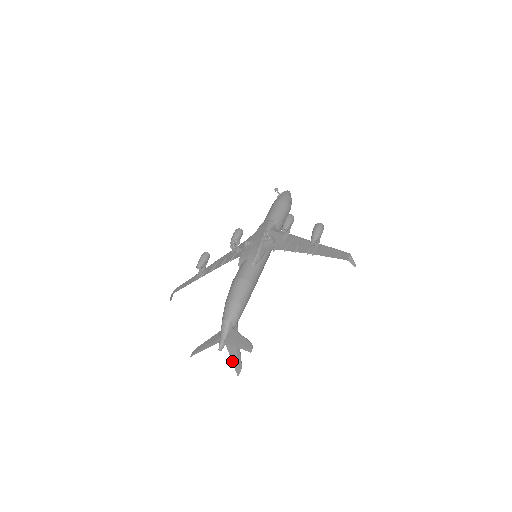
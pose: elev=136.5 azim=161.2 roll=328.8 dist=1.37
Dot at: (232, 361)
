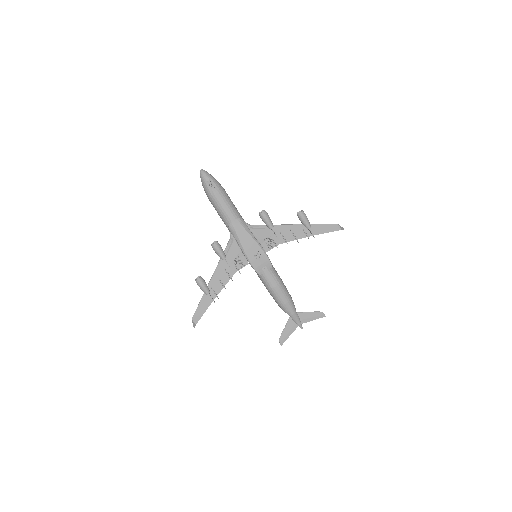
Dot at: occluded
